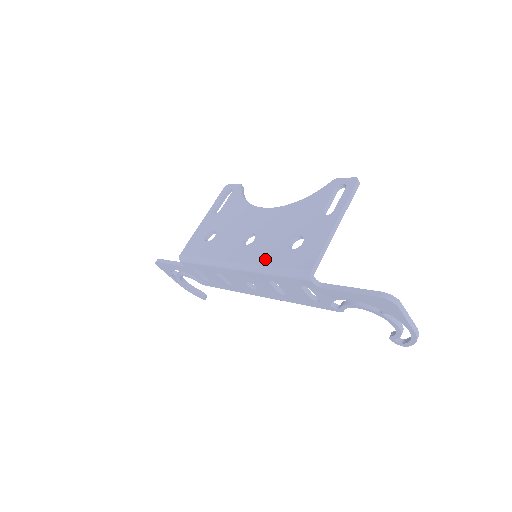
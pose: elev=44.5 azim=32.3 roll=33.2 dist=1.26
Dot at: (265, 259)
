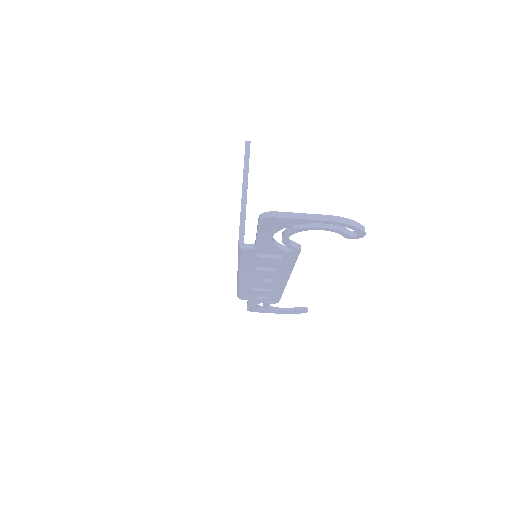
Dot at: occluded
